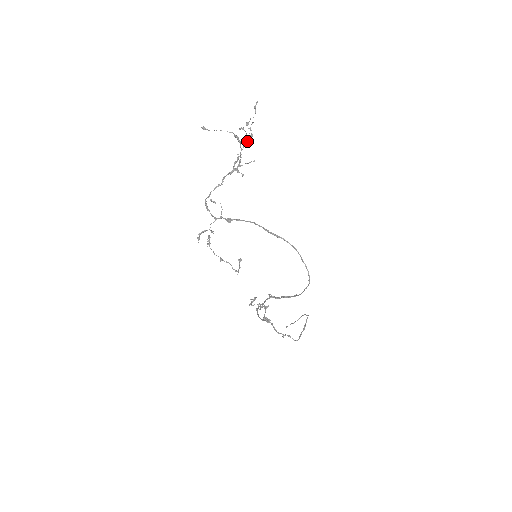
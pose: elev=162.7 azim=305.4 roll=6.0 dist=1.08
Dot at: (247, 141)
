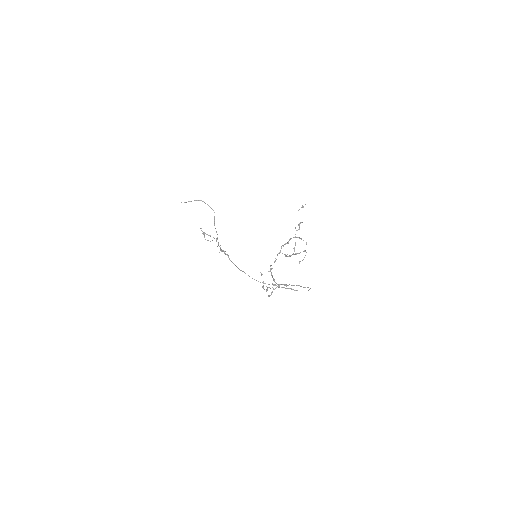
Dot at: (299, 238)
